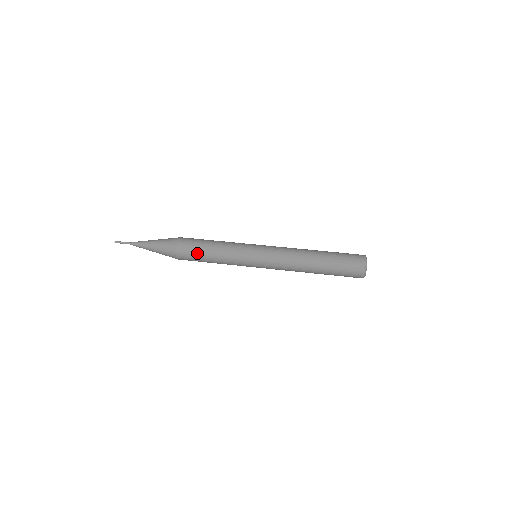
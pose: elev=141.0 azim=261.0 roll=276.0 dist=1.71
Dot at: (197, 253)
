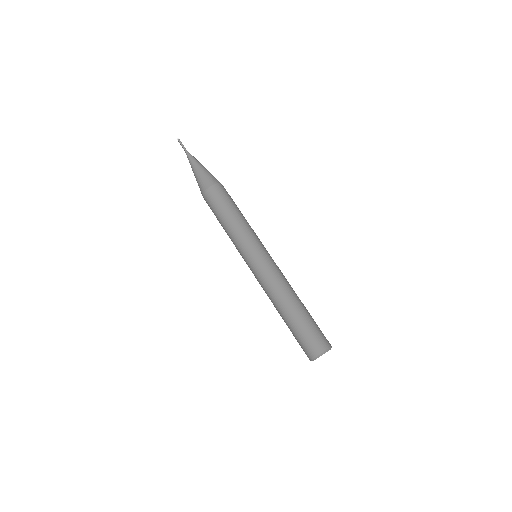
Dot at: occluded
